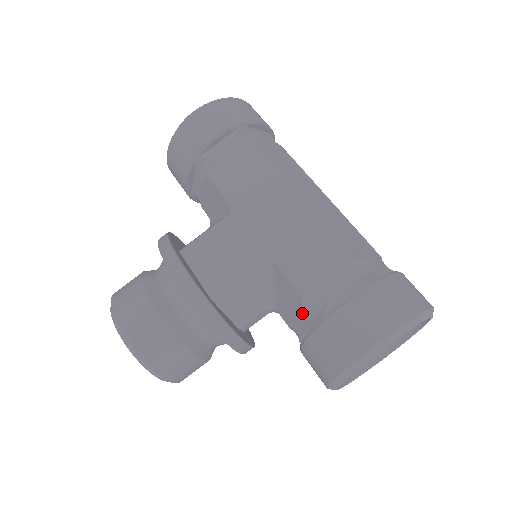
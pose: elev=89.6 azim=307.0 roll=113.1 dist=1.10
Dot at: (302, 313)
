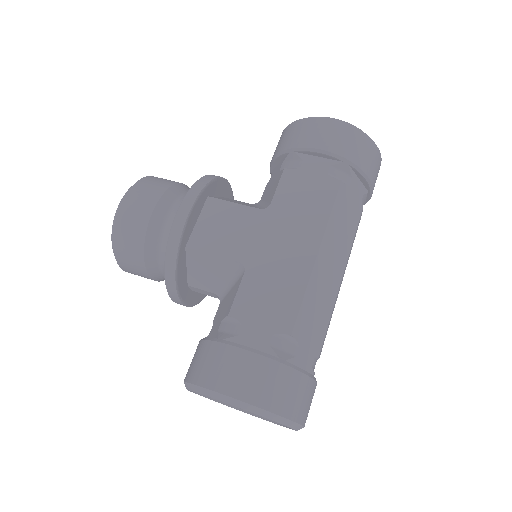
Dot at: (222, 322)
